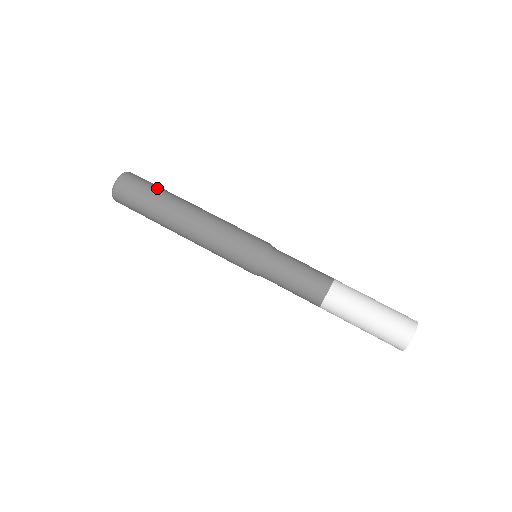
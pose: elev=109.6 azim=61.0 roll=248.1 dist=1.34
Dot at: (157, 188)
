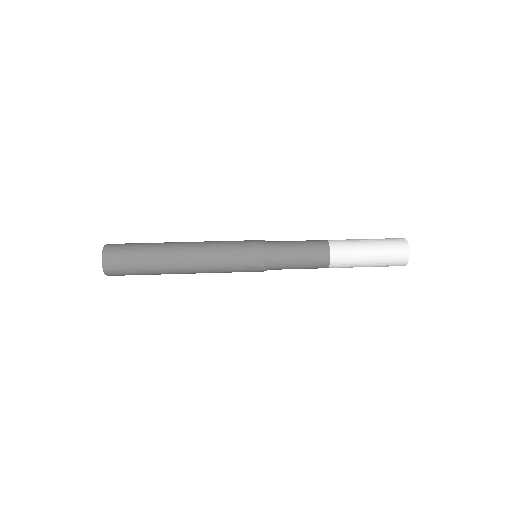
Dot at: (143, 243)
